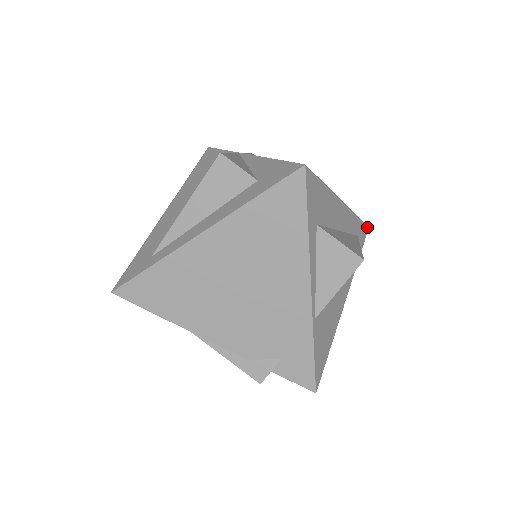
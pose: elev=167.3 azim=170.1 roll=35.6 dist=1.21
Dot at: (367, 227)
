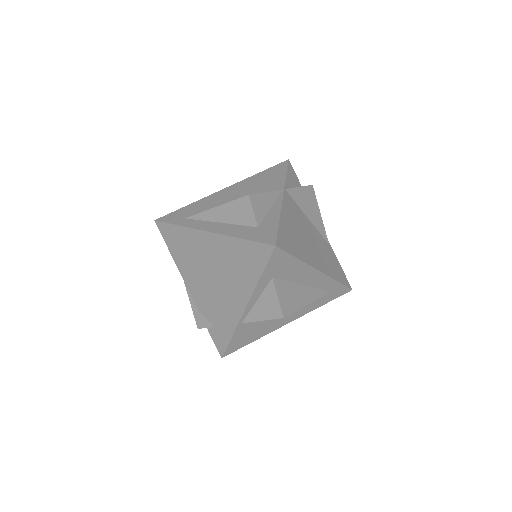
Dot at: (350, 289)
